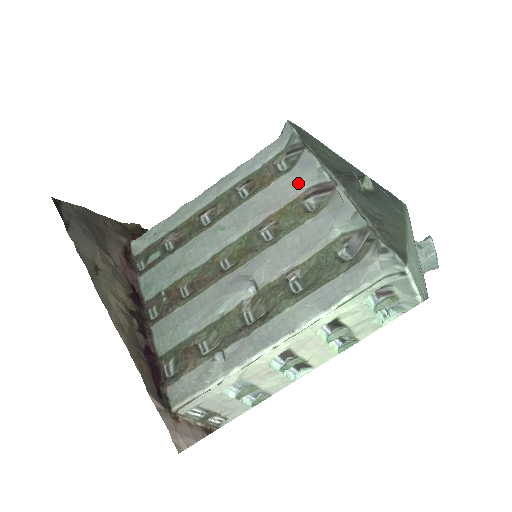
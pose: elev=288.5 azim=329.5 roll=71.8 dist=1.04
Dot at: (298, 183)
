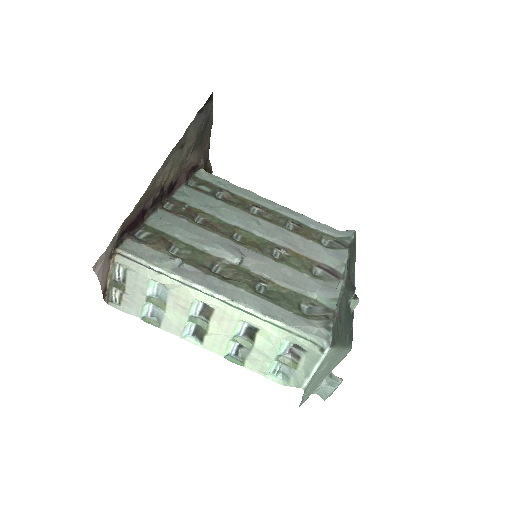
Dot at: (324, 256)
